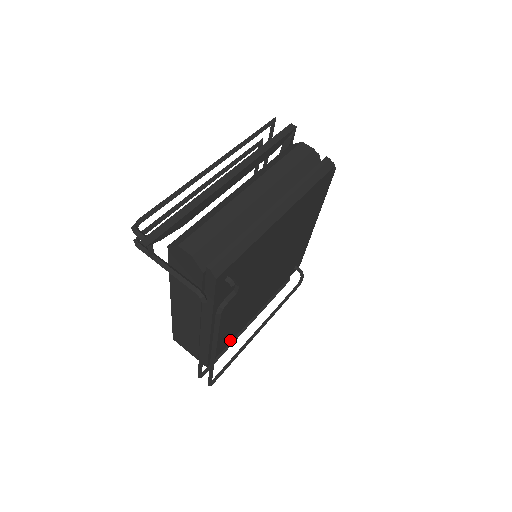
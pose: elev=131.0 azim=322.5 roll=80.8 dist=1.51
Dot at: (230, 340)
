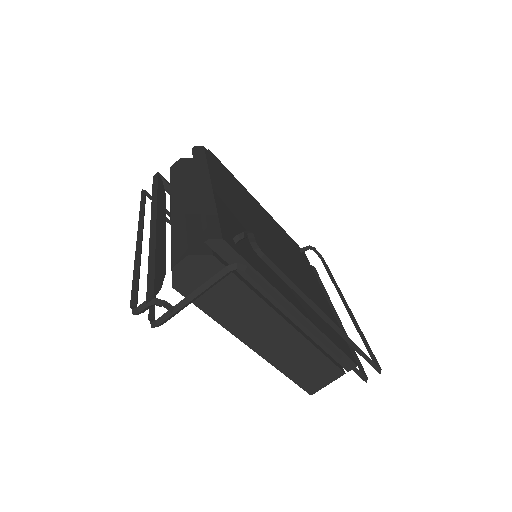
Dot at: occluded
